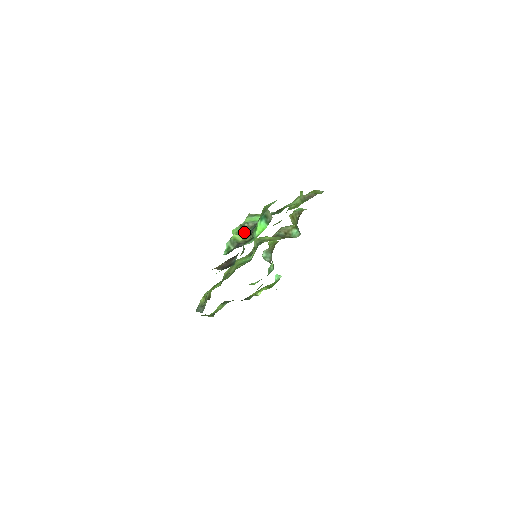
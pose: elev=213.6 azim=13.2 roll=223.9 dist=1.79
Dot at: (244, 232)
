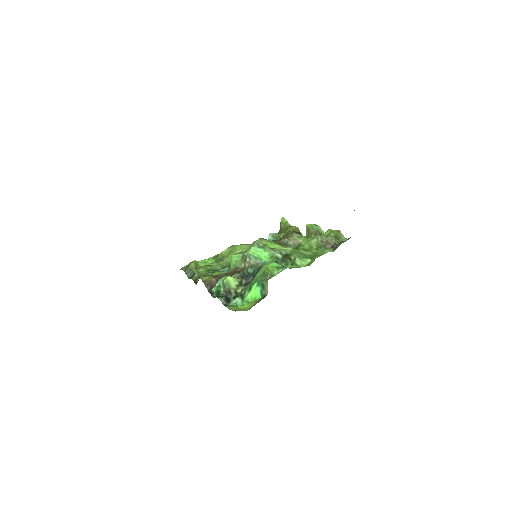
Dot at: (242, 268)
